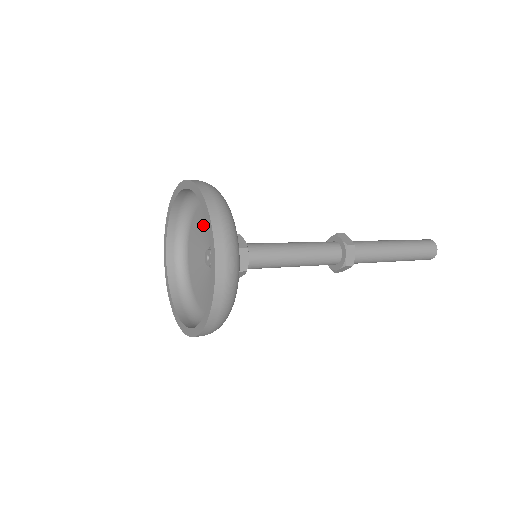
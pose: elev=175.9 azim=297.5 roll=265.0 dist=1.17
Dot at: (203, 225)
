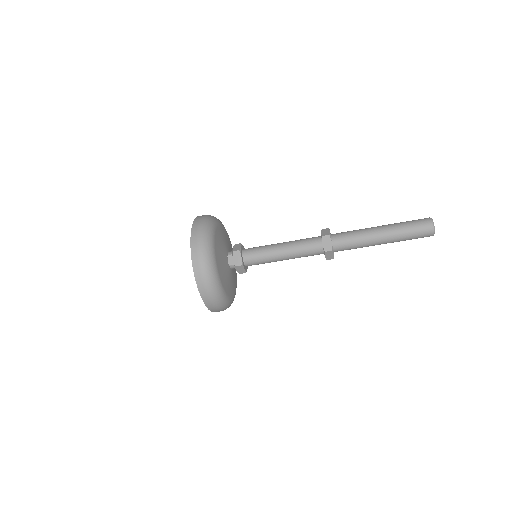
Dot at: occluded
